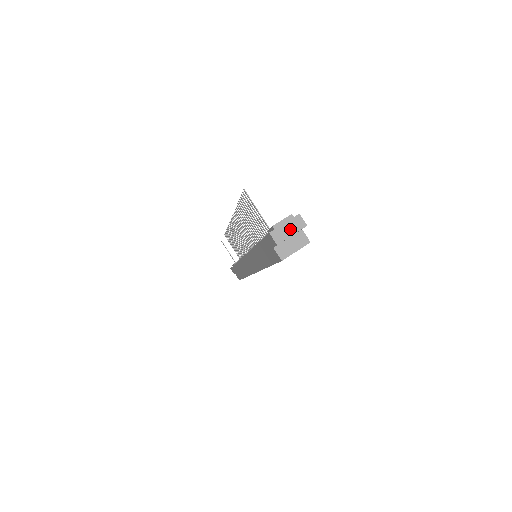
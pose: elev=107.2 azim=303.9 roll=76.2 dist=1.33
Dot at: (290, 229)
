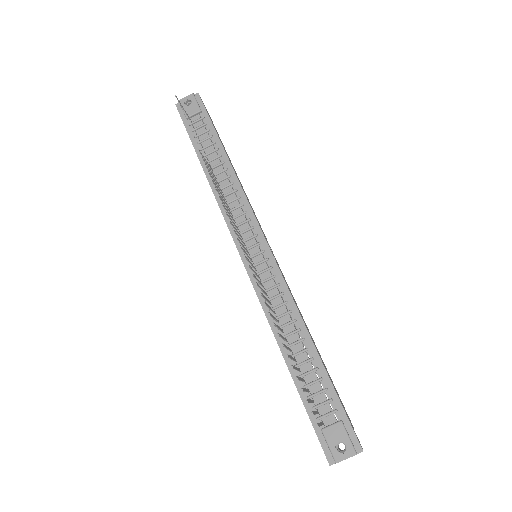
Dot at: occluded
